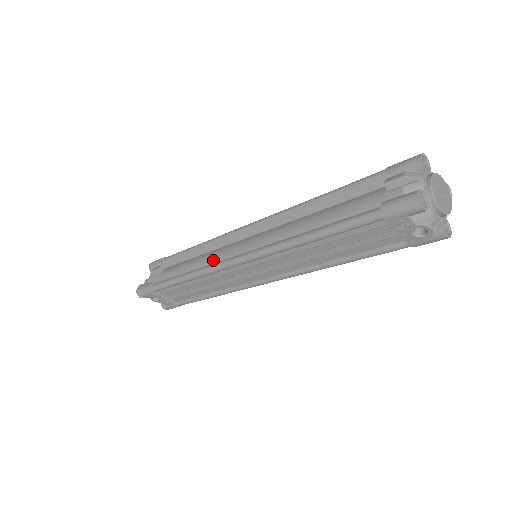
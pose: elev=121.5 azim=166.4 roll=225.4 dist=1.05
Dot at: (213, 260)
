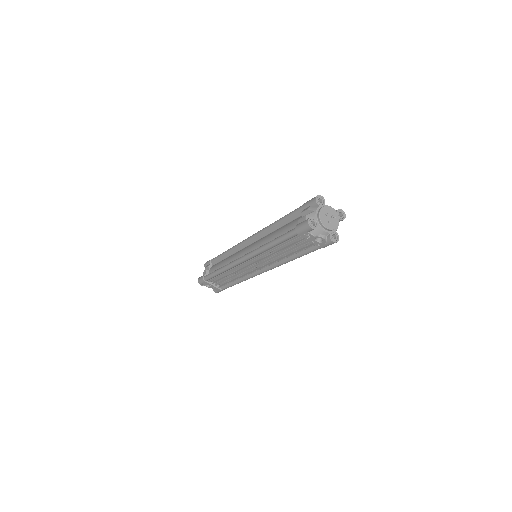
Dot at: (233, 259)
